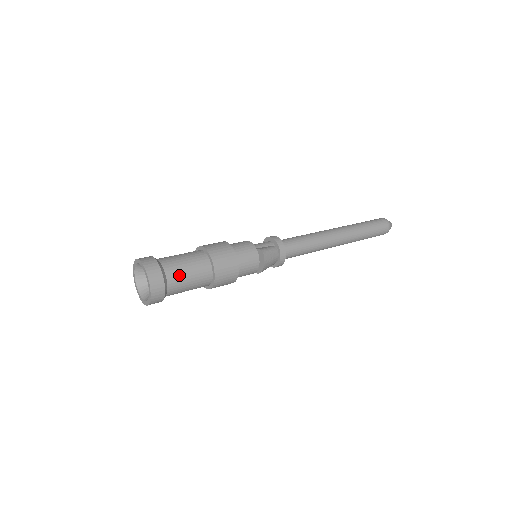
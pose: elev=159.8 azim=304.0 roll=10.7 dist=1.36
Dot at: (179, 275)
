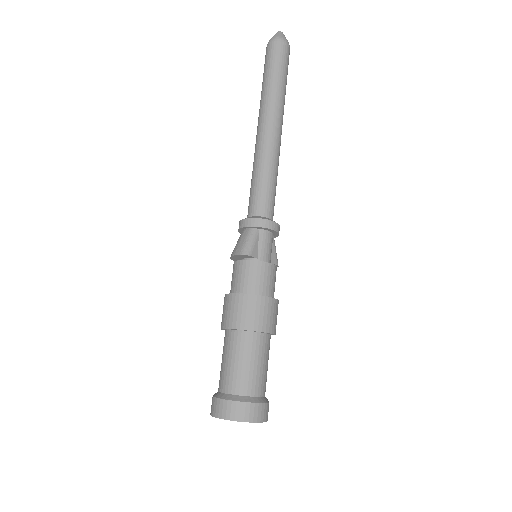
Dot at: occluded
